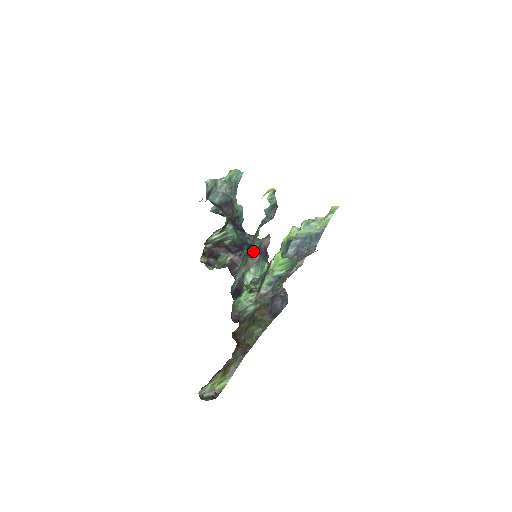
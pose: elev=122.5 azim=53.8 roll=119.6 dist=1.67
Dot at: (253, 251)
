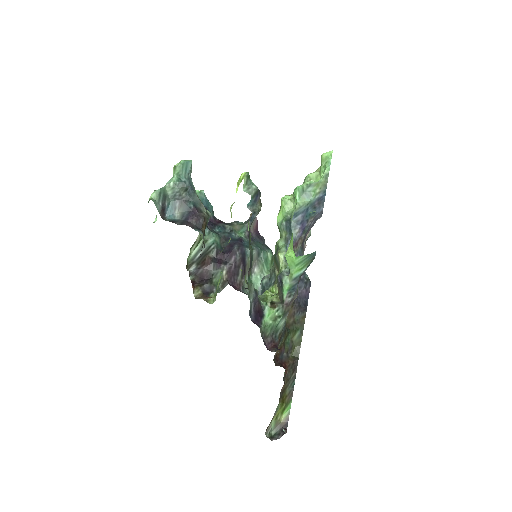
Dot at: (246, 247)
